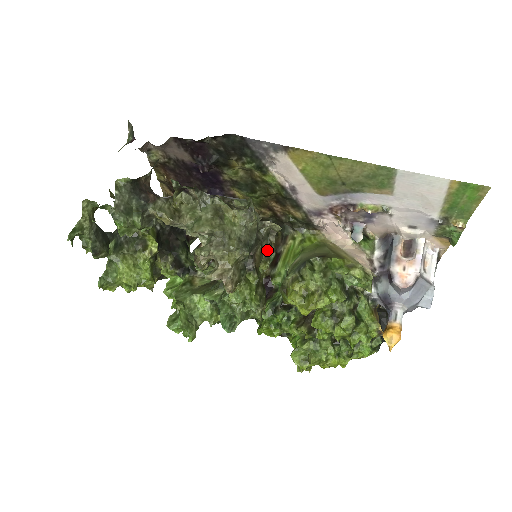
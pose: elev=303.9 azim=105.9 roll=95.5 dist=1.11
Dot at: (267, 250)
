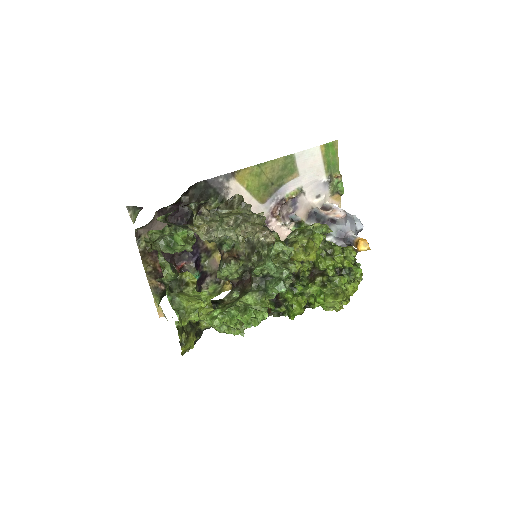
Dot at: occluded
